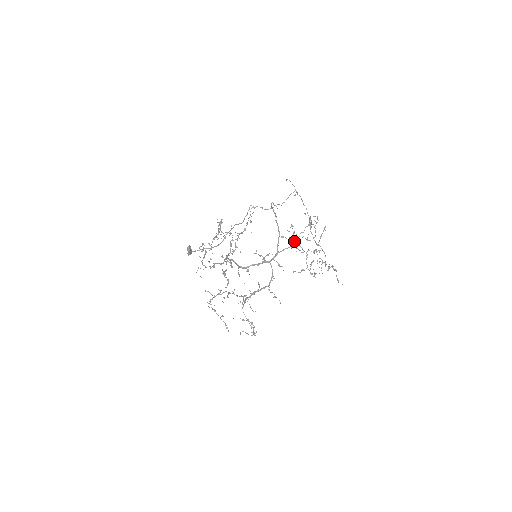
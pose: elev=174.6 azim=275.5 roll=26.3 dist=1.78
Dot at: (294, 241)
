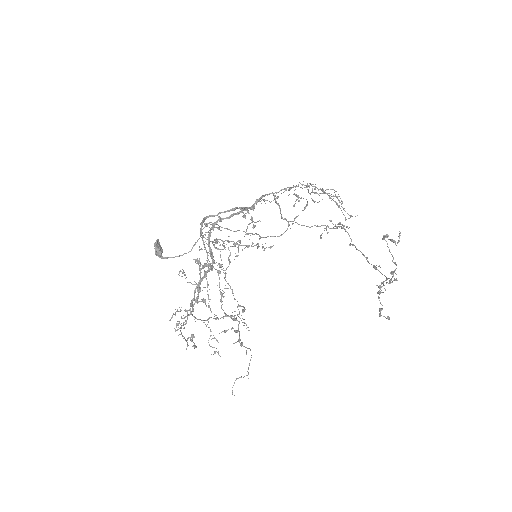
Dot at: occluded
